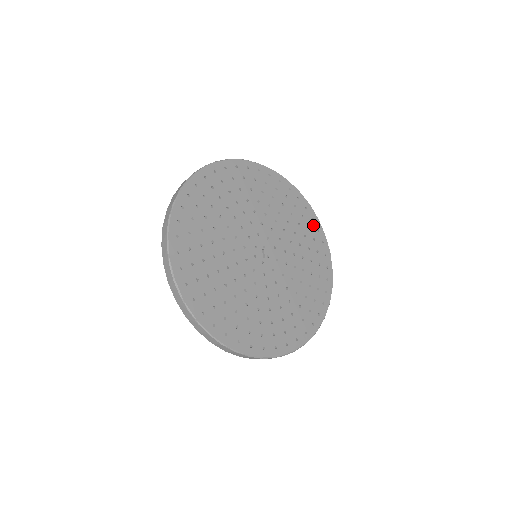
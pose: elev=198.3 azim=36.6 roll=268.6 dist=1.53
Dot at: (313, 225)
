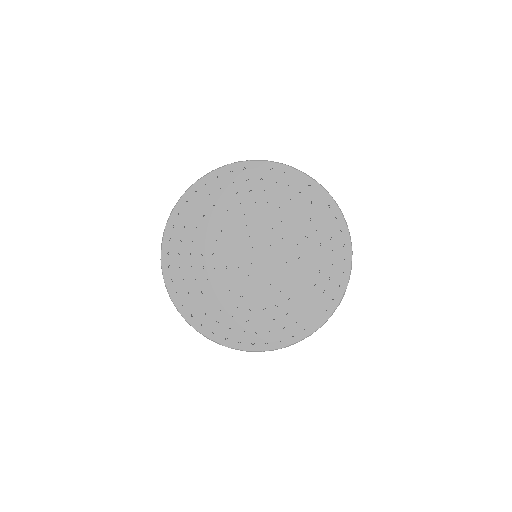
Dot at: (340, 251)
